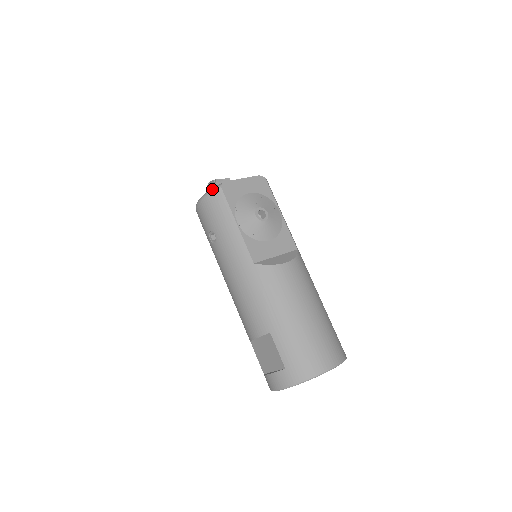
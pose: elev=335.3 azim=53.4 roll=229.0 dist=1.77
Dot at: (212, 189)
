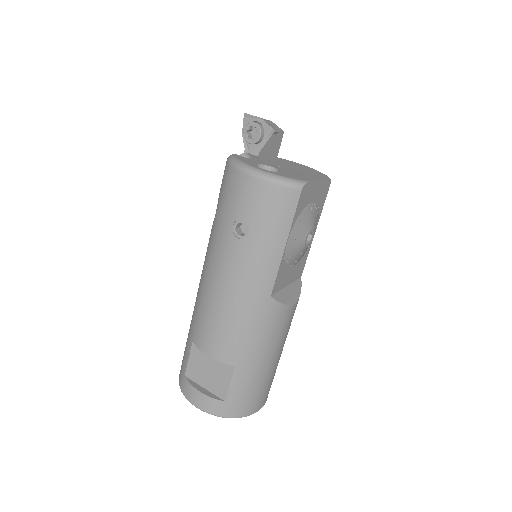
Dot at: (289, 182)
